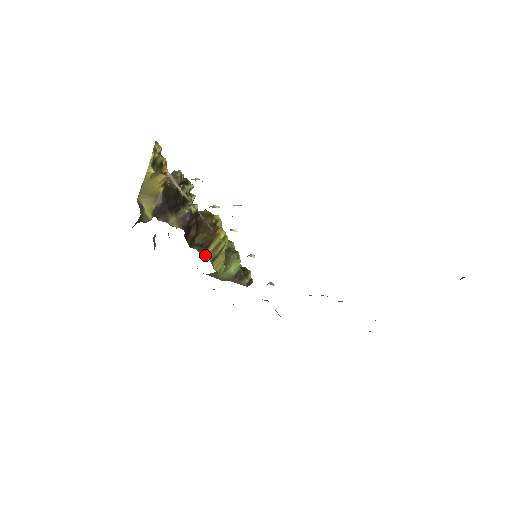
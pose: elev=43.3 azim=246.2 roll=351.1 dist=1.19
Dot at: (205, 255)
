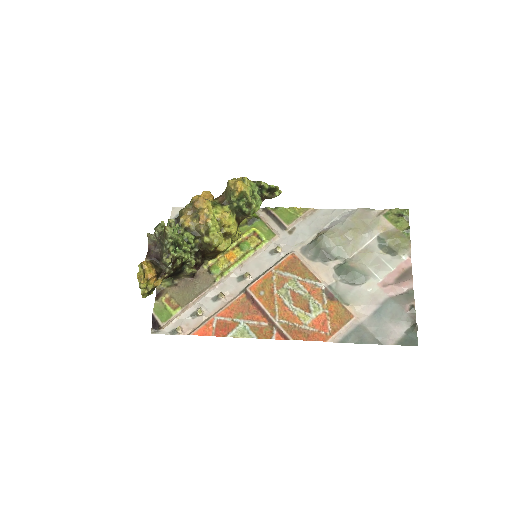
Dot at: (218, 256)
